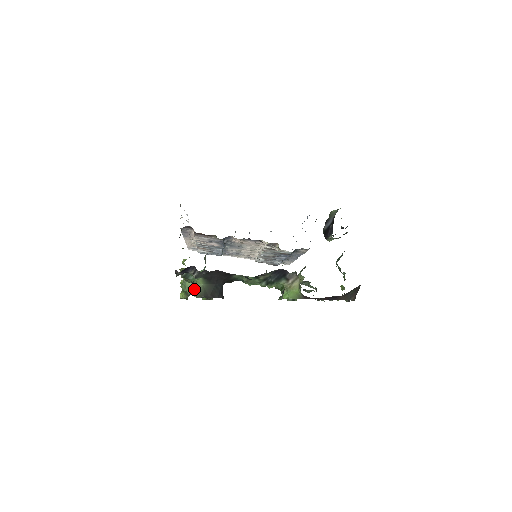
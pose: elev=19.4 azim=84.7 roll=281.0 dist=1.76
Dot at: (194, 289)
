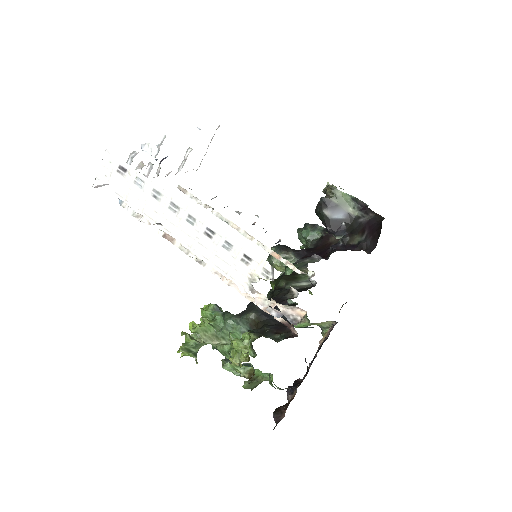
Dot at: (256, 385)
